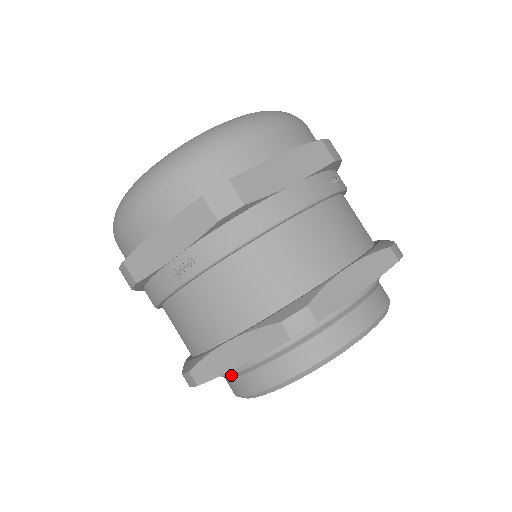
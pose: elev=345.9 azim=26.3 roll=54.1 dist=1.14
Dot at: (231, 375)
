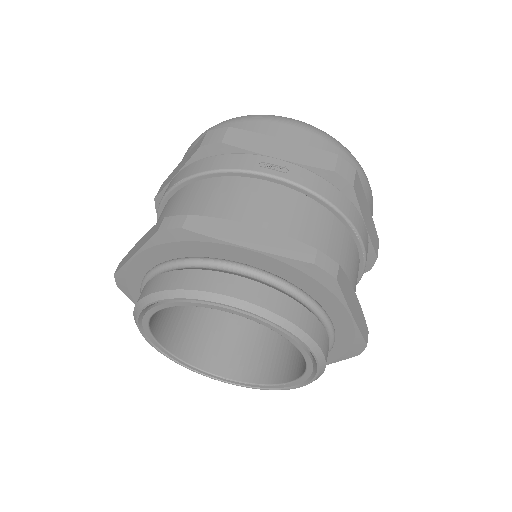
Dot at: (195, 264)
